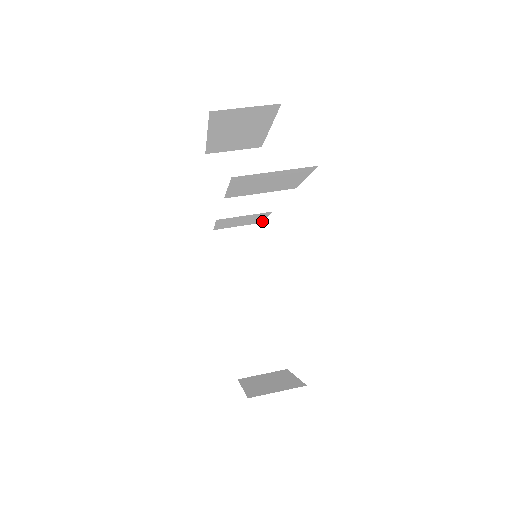
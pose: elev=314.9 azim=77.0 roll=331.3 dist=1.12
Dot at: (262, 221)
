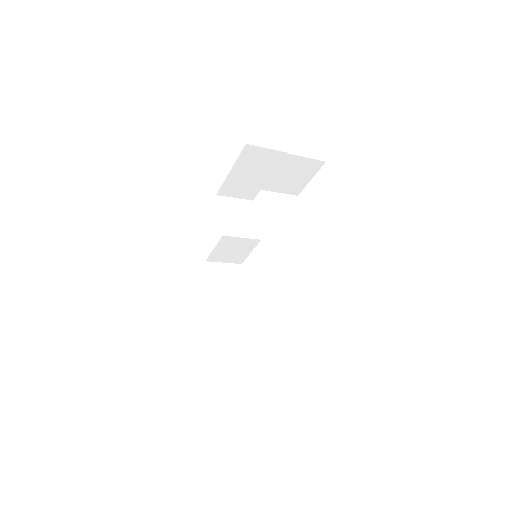
Dot at: (243, 260)
